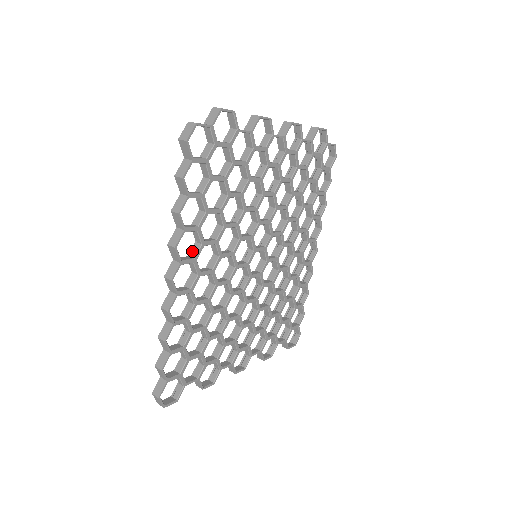
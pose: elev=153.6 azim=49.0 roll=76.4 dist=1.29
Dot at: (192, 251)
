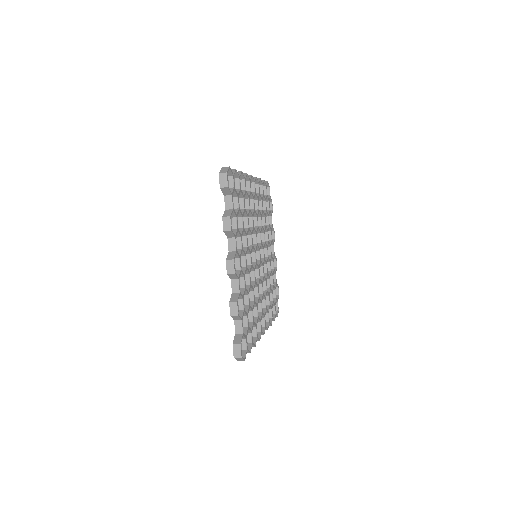
Dot at: occluded
